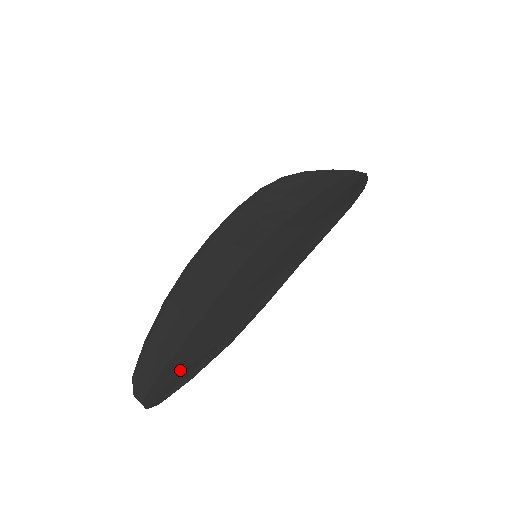
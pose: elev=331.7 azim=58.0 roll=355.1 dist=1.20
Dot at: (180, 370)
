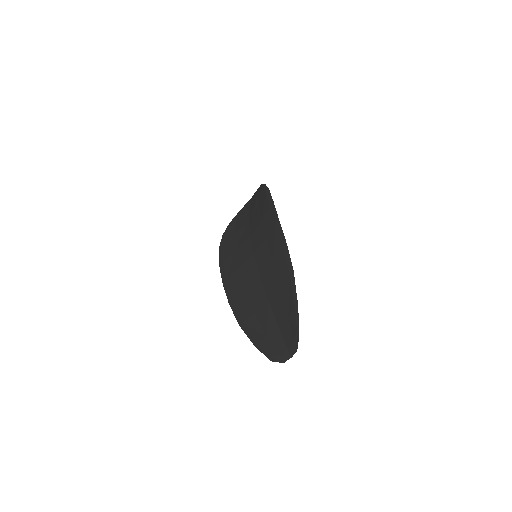
Dot at: (288, 316)
